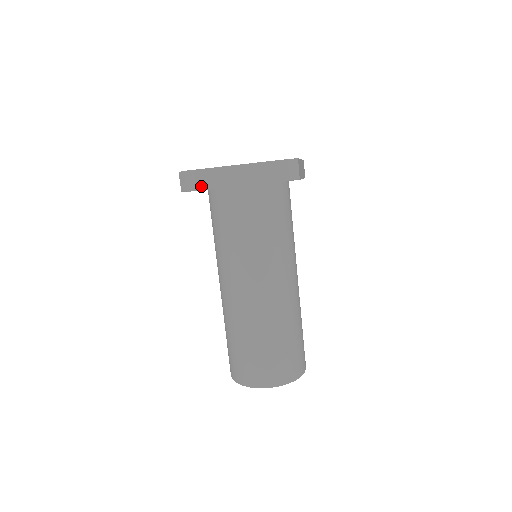
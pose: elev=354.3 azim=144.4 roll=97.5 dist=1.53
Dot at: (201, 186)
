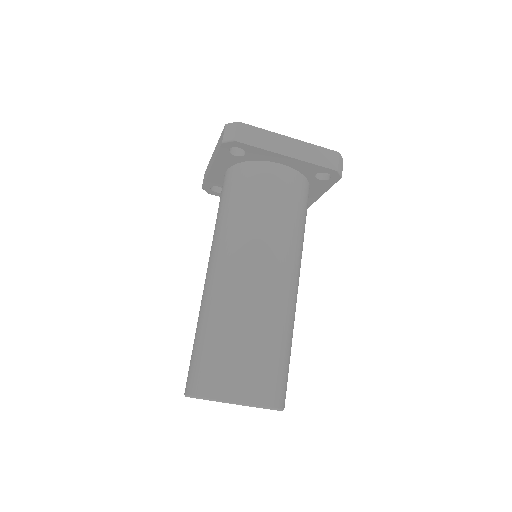
Dot at: (251, 141)
